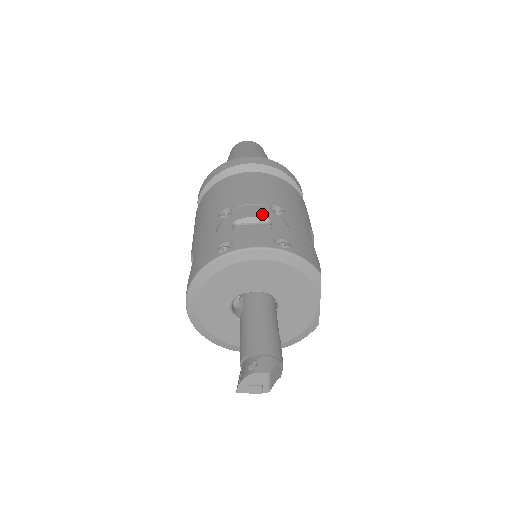
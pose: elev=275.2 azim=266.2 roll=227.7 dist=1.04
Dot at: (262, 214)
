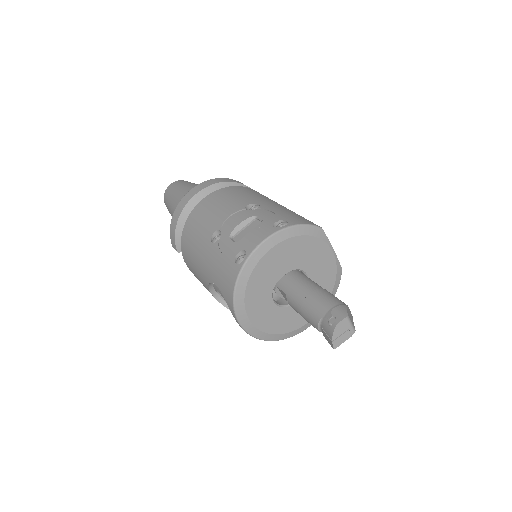
Dot at: (245, 217)
